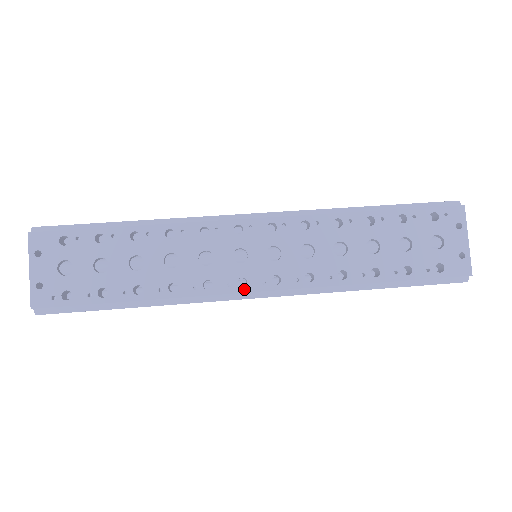
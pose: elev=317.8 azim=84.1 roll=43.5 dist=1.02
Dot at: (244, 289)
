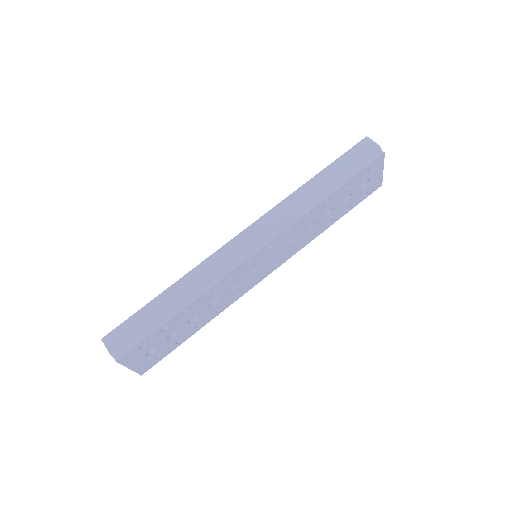
Dot at: (259, 281)
